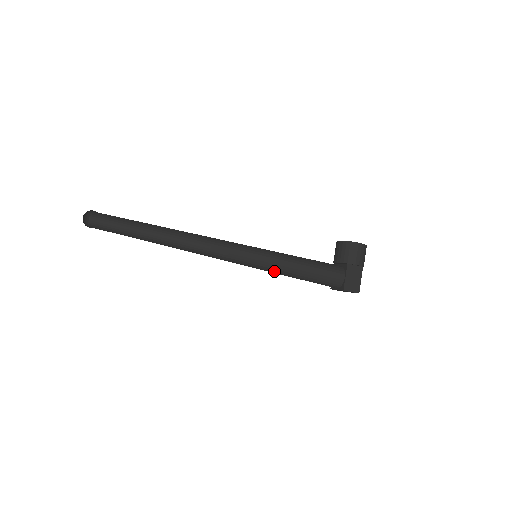
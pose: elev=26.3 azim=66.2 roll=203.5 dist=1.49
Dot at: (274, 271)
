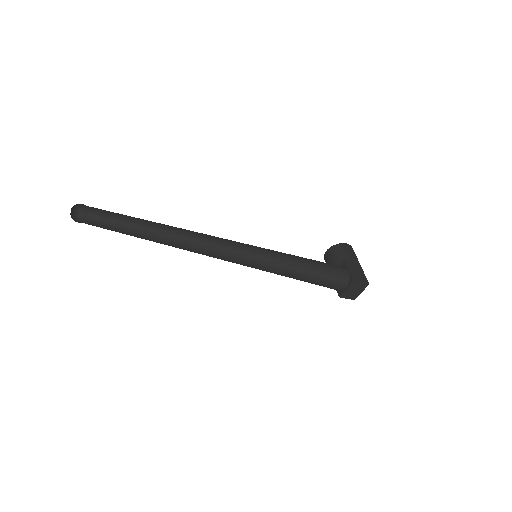
Dot at: (279, 266)
